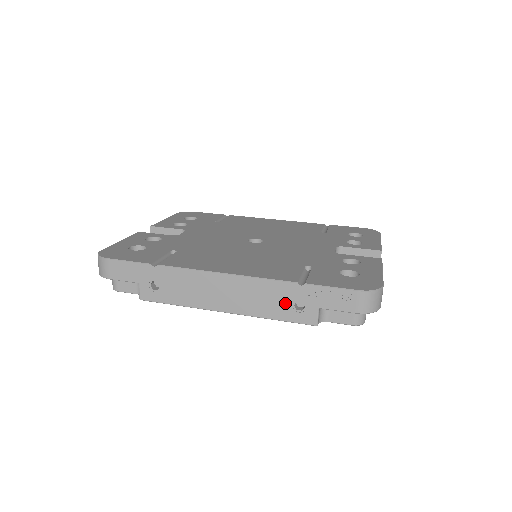
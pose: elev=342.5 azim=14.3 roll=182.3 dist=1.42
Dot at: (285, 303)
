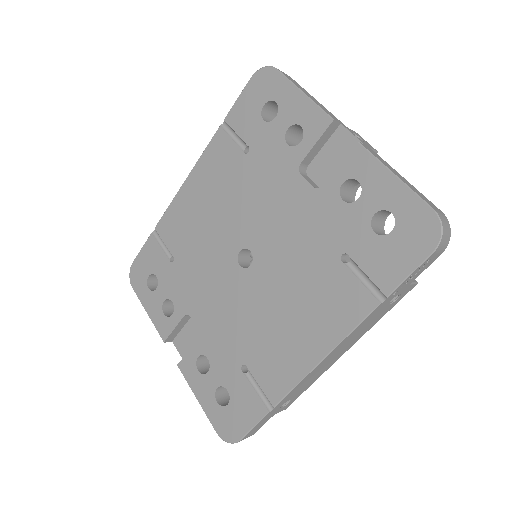
Dot at: (382, 311)
